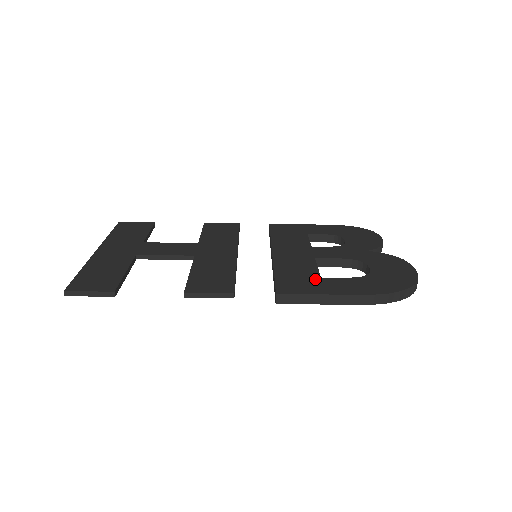
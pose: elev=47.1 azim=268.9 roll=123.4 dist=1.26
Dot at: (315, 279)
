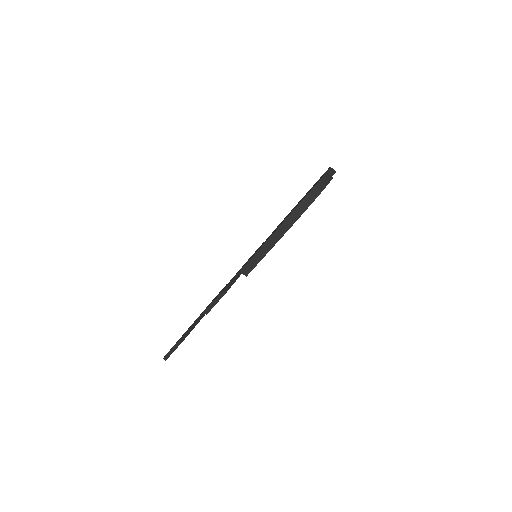
Dot at: (265, 241)
